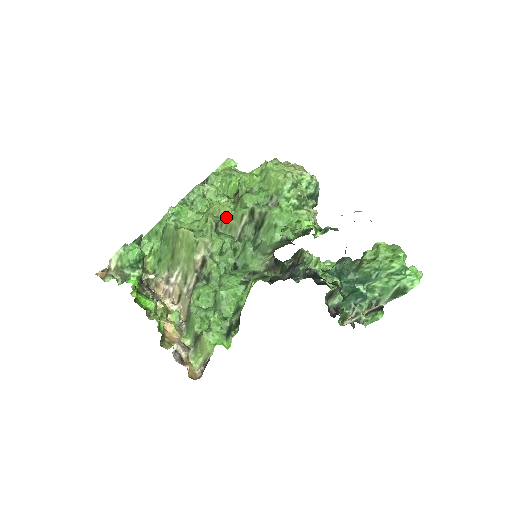
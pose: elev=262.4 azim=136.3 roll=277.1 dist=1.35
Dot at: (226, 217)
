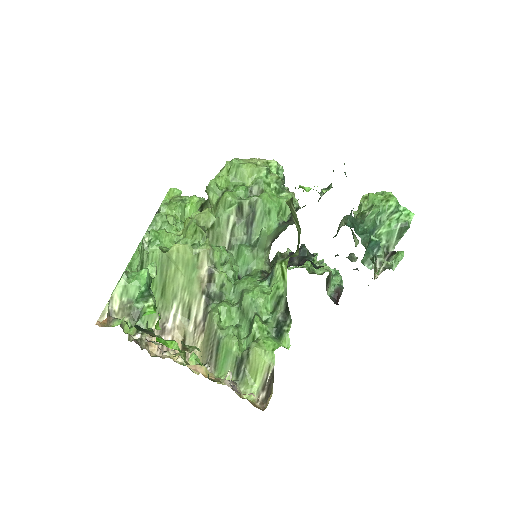
Dot at: (211, 225)
